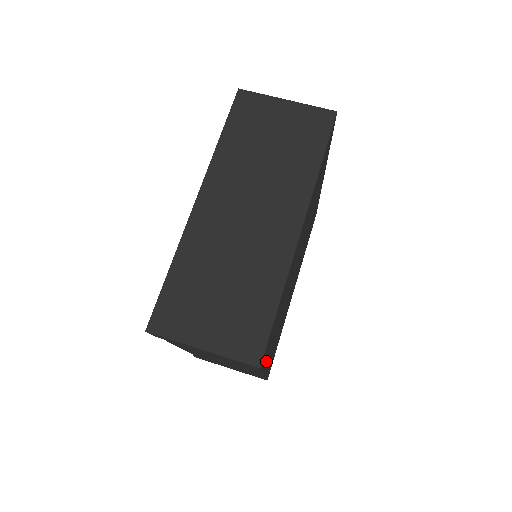
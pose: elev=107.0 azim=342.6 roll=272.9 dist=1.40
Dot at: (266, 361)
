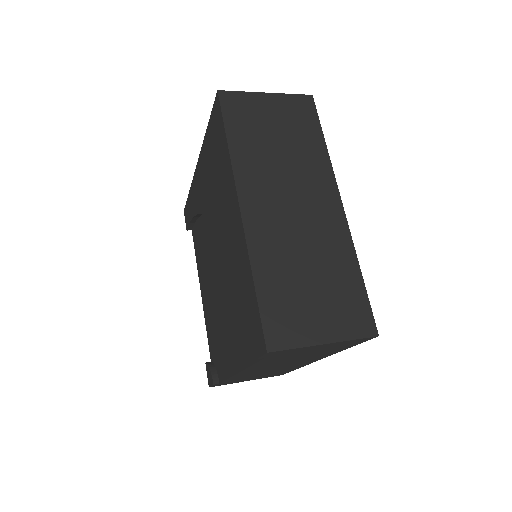
Dot at: occluded
